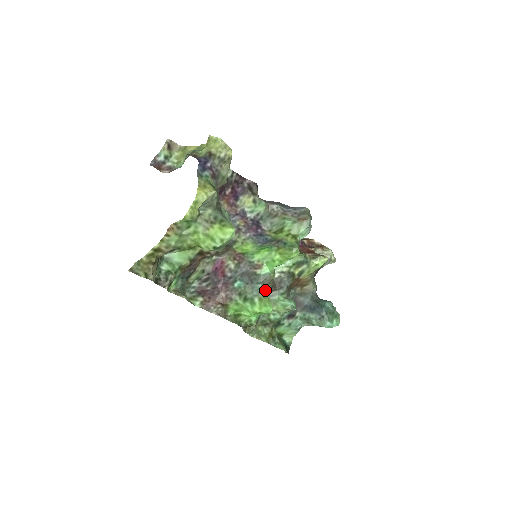
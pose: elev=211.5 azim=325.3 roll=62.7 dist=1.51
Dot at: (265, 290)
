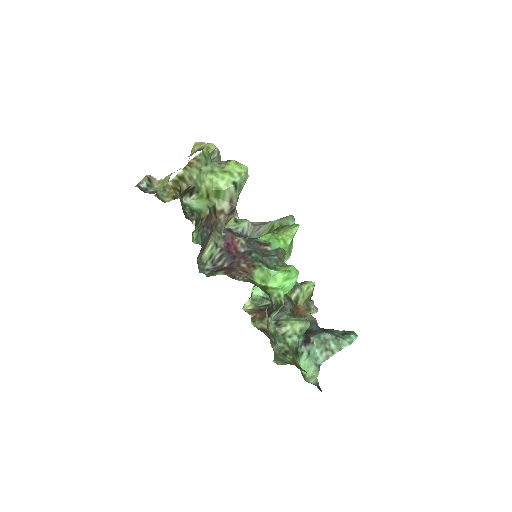
Dot at: (282, 262)
